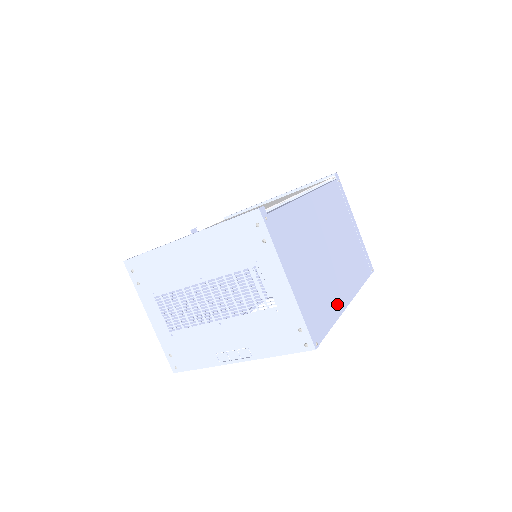
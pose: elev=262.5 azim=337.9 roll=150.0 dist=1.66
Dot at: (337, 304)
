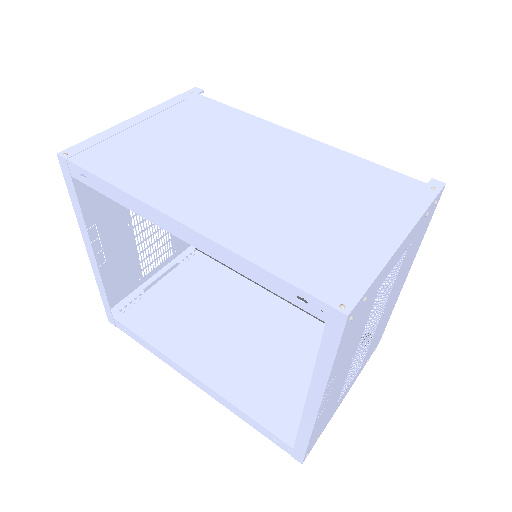
Dot at: (154, 190)
